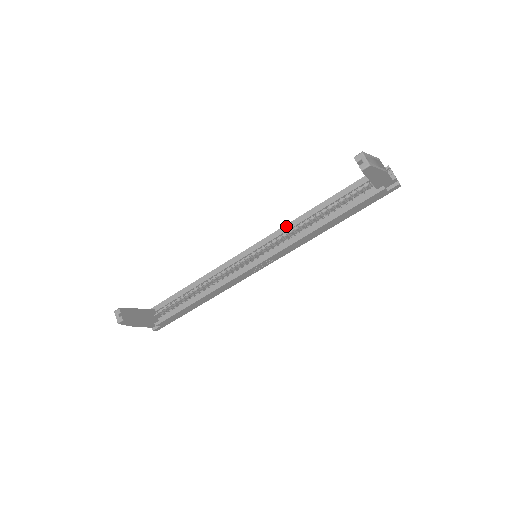
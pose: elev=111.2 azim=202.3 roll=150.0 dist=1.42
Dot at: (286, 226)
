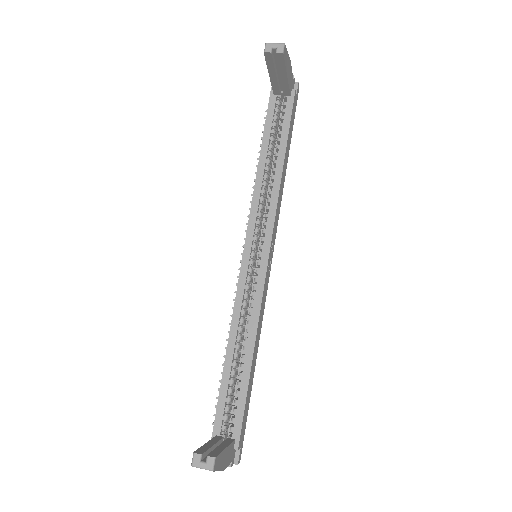
Dot at: (254, 199)
